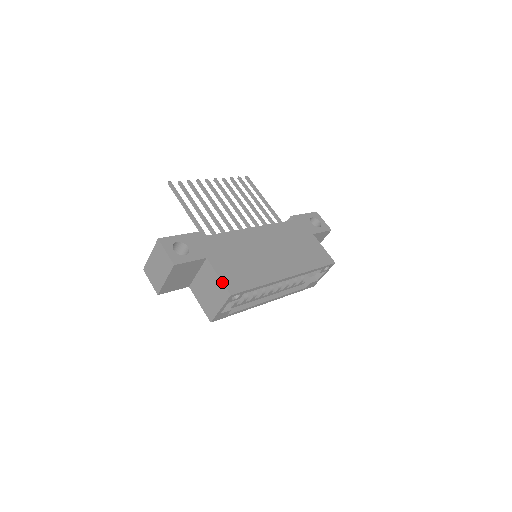
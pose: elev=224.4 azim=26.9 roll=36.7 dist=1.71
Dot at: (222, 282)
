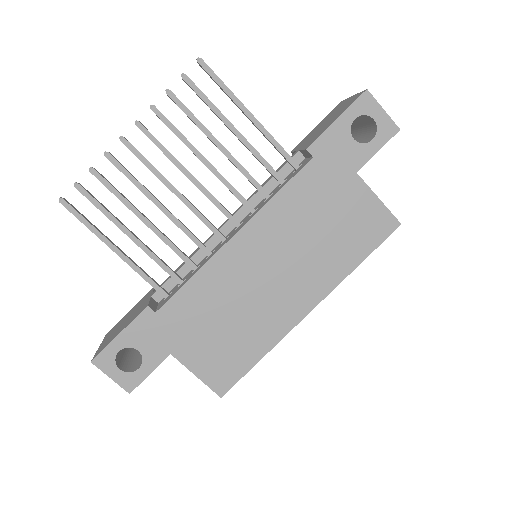
Dot at: occluded
